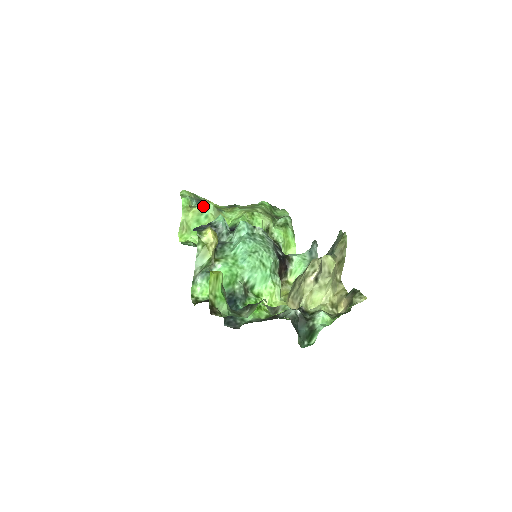
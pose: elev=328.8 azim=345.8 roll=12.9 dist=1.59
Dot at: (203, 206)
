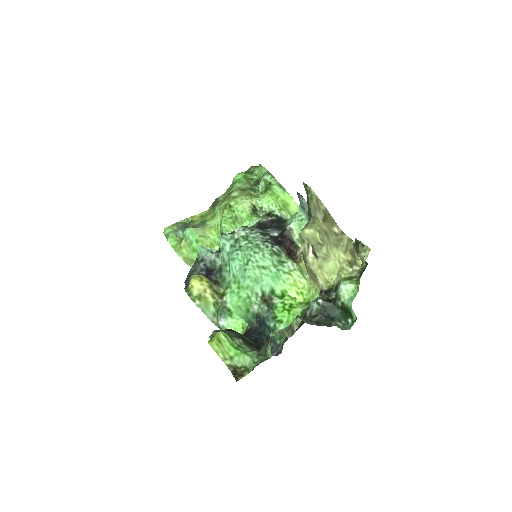
Dot at: (186, 235)
